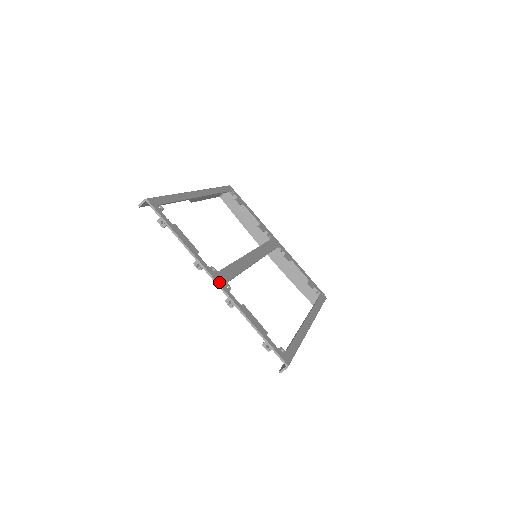
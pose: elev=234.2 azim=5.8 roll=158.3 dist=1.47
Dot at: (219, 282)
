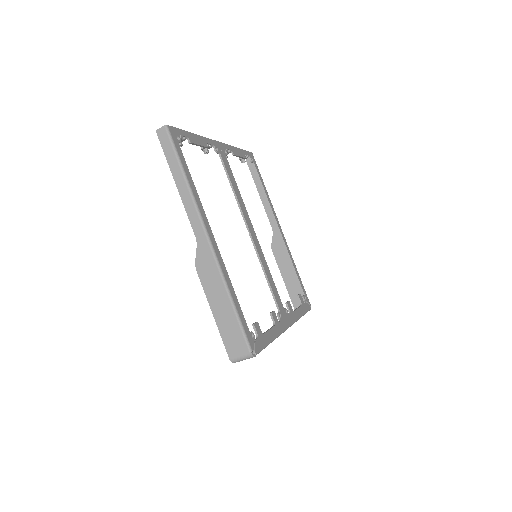
Dot at: (218, 144)
